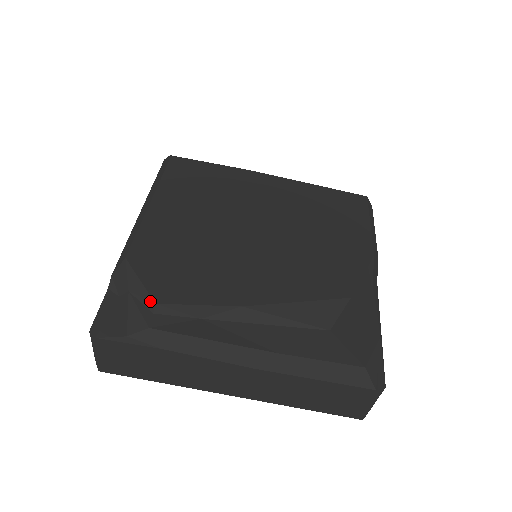
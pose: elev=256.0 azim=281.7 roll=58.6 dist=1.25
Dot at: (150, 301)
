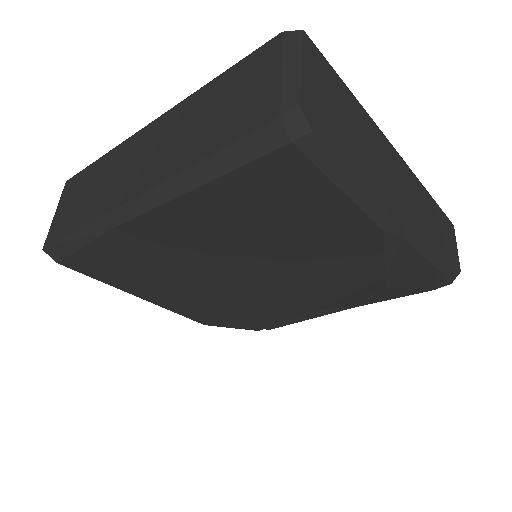
Dot at: occluded
